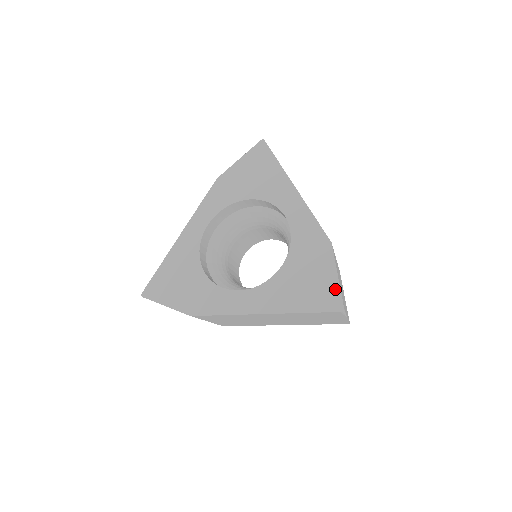
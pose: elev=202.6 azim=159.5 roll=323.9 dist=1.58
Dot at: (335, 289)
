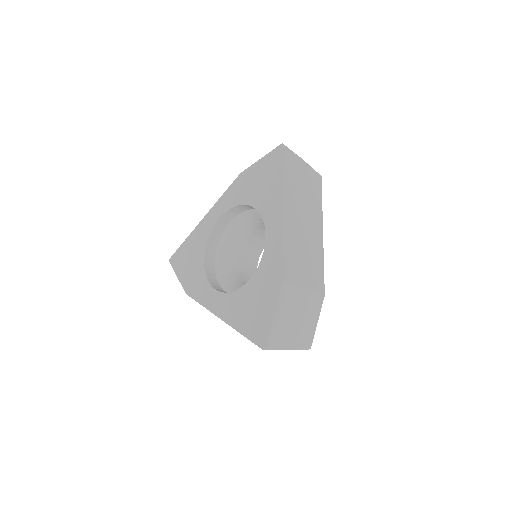
Dot at: (267, 327)
